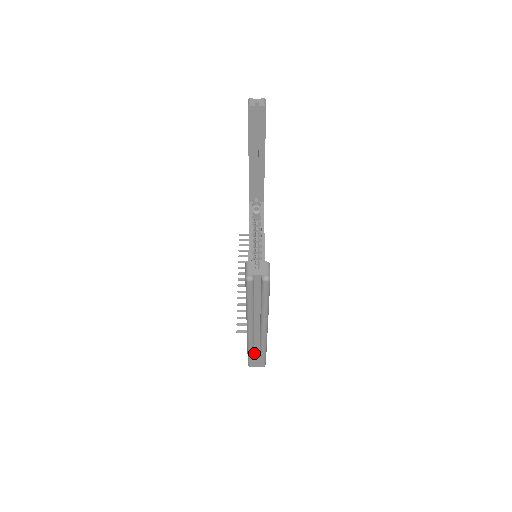
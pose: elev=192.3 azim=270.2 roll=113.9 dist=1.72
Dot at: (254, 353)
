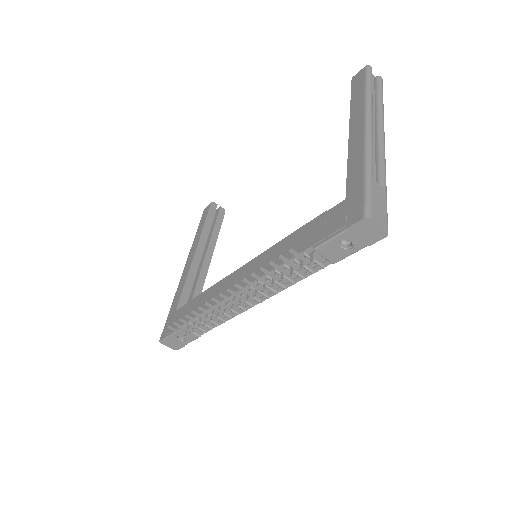
Dot at: (374, 182)
